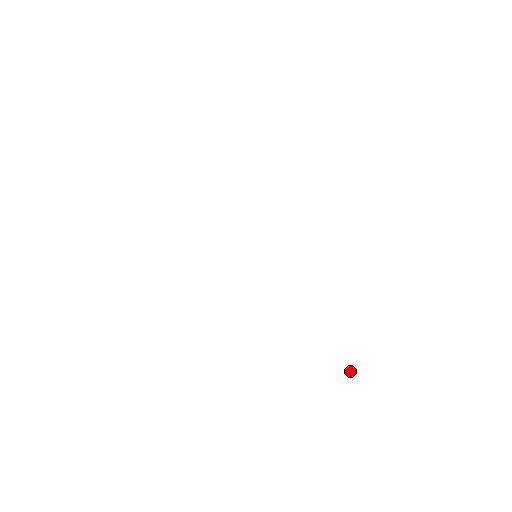
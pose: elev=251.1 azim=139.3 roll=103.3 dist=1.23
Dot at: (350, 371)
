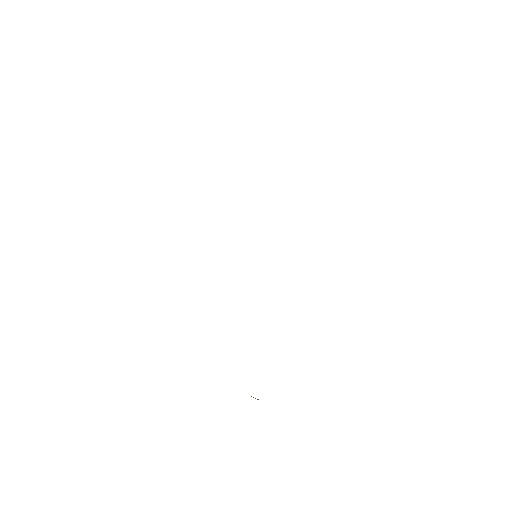
Dot at: occluded
